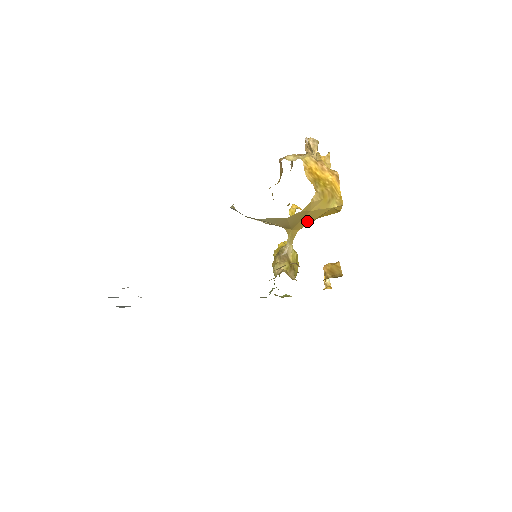
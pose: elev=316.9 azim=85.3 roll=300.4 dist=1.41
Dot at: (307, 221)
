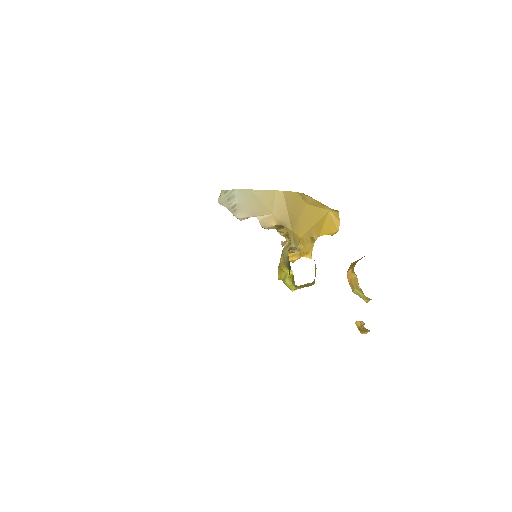
Dot at: (307, 224)
